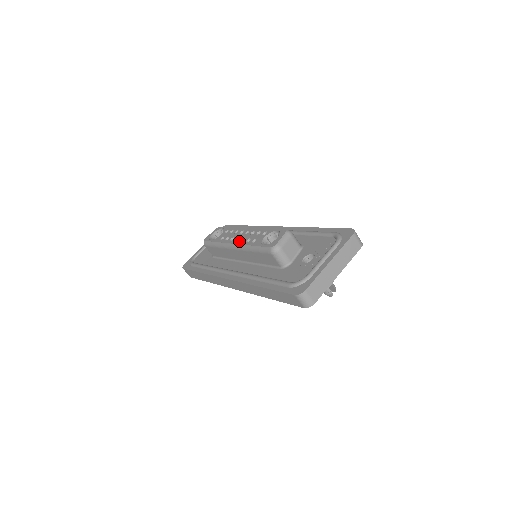
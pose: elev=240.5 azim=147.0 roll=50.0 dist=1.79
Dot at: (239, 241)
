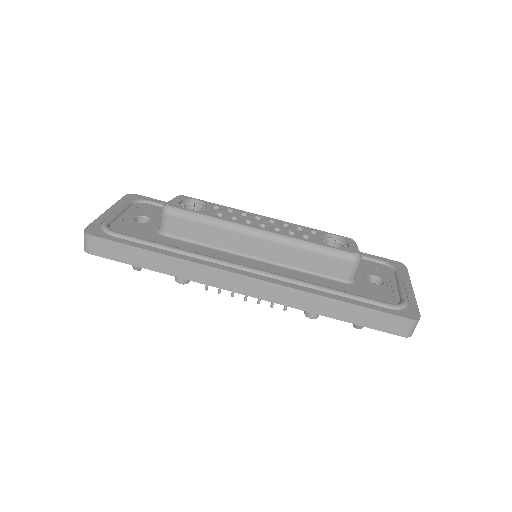
Dot at: (272, 229)
